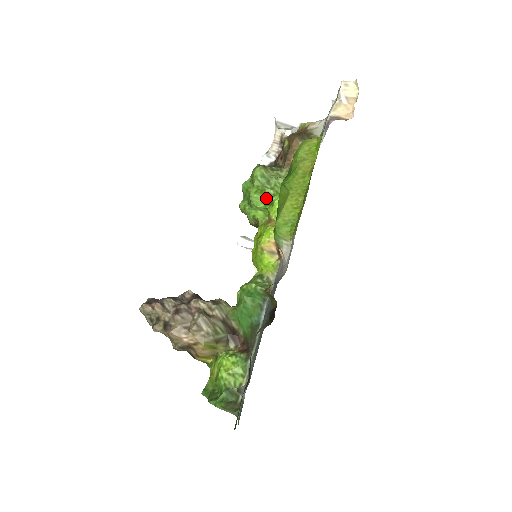
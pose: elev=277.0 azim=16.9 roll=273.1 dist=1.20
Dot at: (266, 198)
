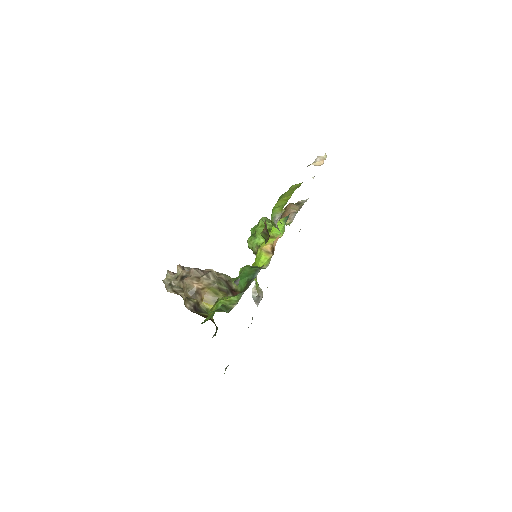
Dot at: (267, 228)
